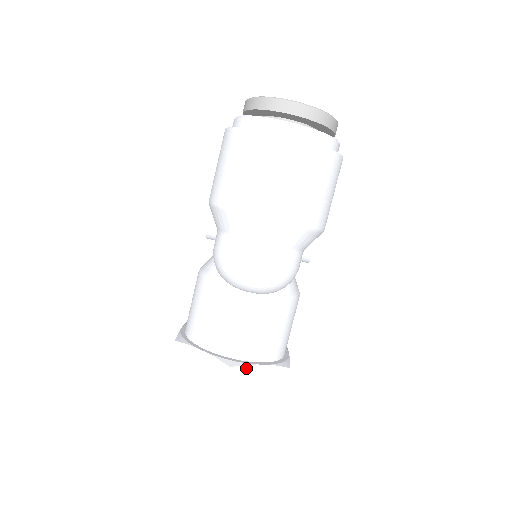
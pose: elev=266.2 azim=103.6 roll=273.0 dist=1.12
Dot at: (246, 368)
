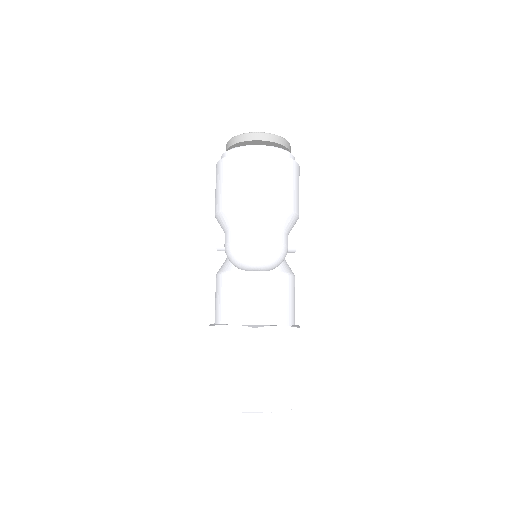
Dot at: (267, 329)
